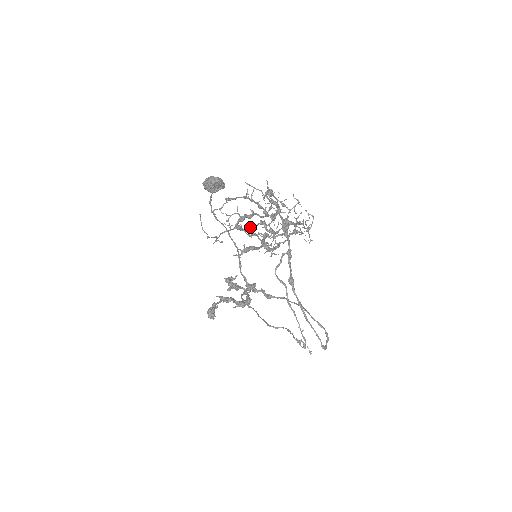
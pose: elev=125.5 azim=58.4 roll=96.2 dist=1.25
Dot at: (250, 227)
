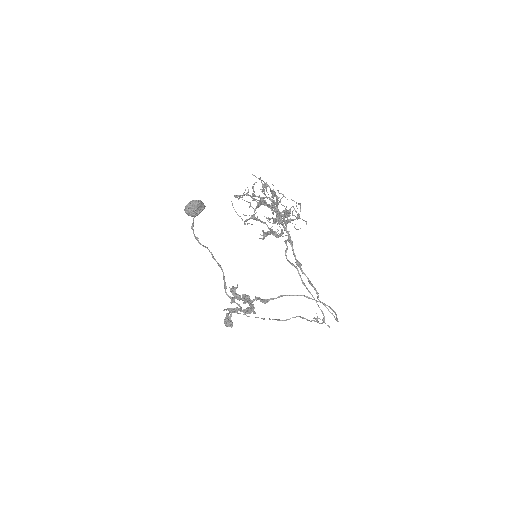
Dot at: occluded
